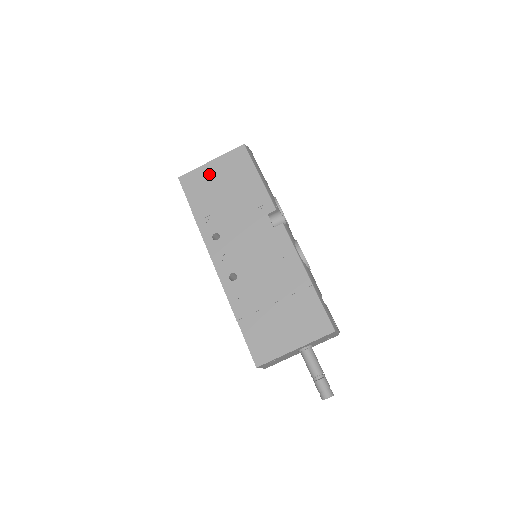
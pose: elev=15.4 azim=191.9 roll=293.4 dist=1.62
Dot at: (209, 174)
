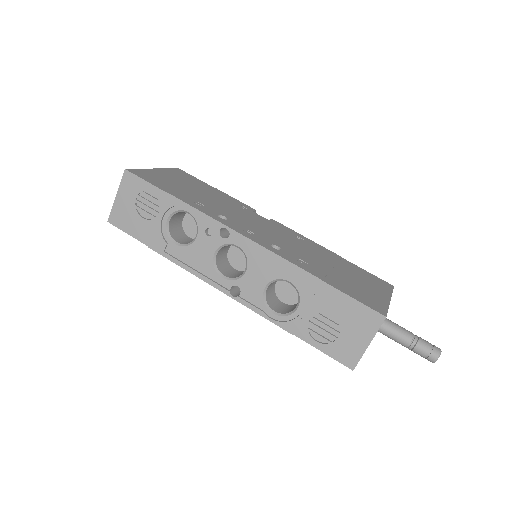
Dot at: (162, 176)
